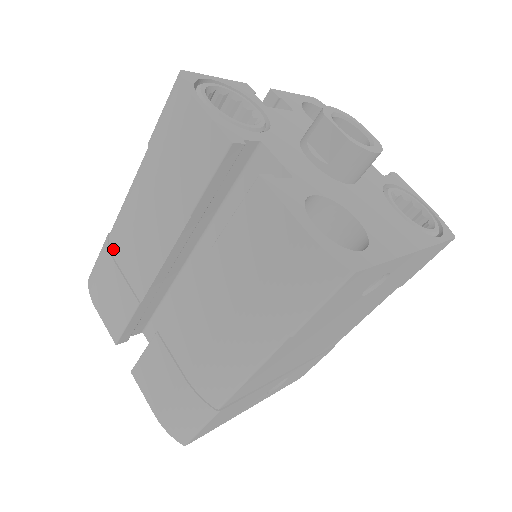
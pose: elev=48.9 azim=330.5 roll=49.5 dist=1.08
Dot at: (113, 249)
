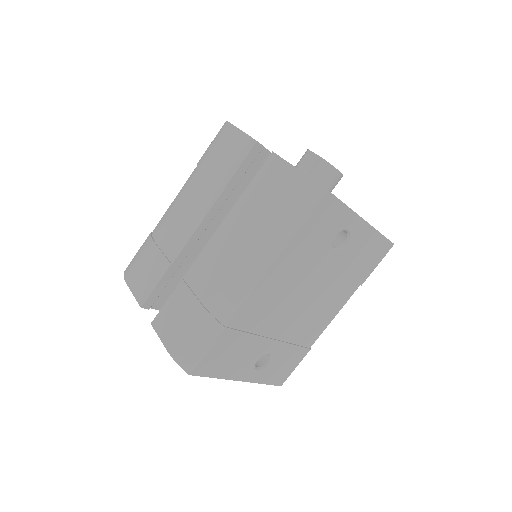
Dot at: (155, 236)
